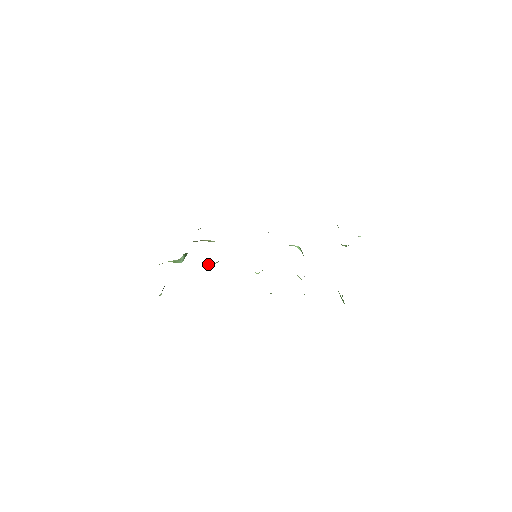
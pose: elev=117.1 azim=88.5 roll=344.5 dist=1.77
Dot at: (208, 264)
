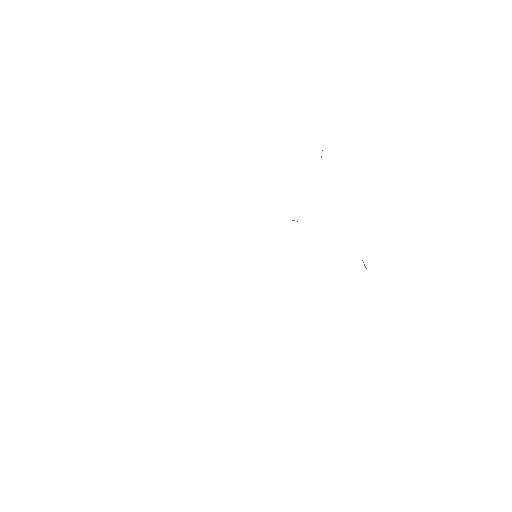
Dot at: occluded
